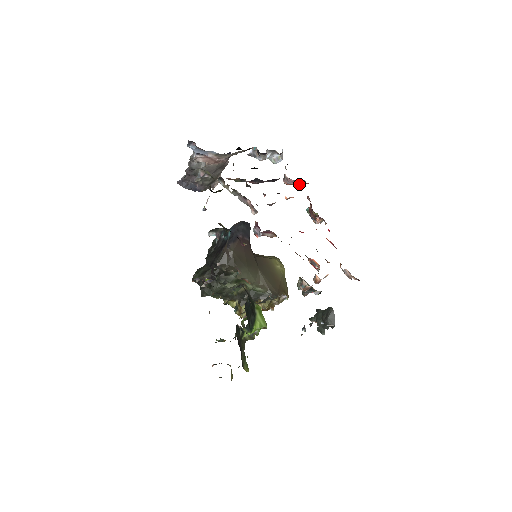
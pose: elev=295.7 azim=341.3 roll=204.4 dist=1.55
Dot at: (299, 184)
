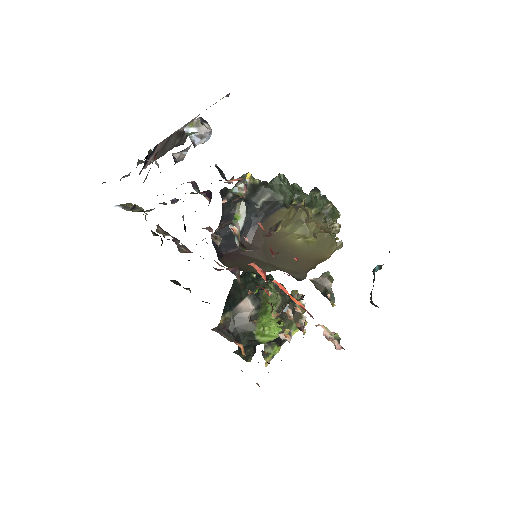
Dot at: occluded
